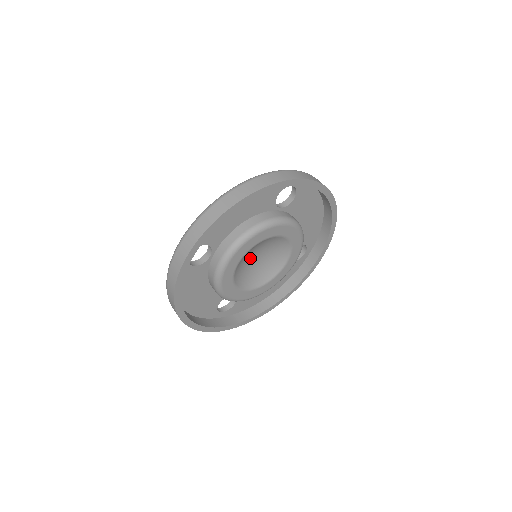
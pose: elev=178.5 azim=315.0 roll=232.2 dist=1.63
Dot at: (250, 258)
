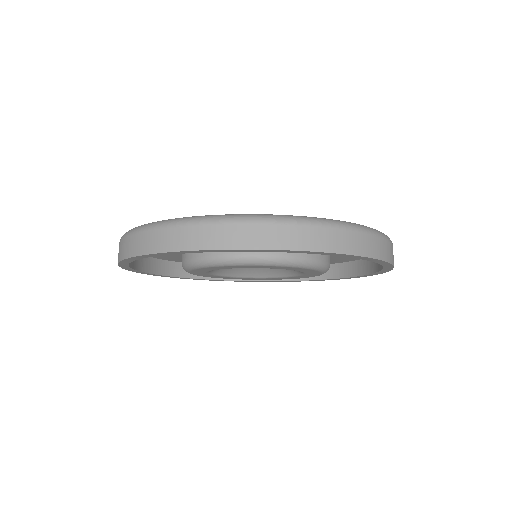
Dot at: occluded
